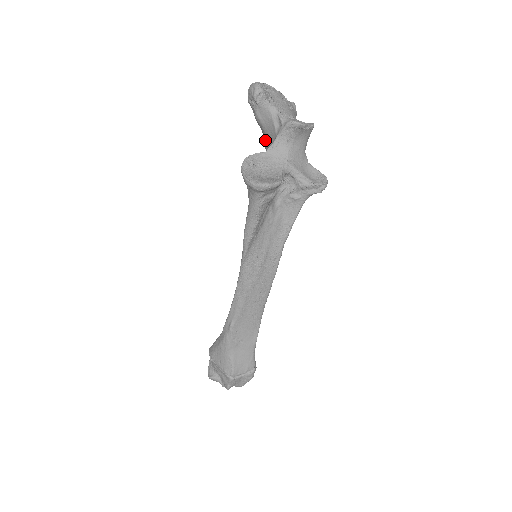
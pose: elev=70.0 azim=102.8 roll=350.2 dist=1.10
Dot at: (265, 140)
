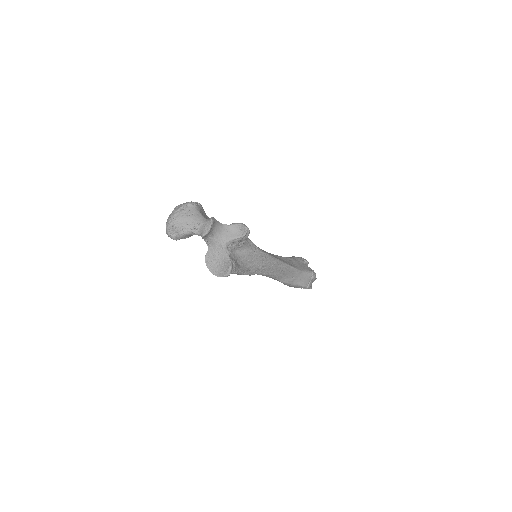
Dot at: occluded
